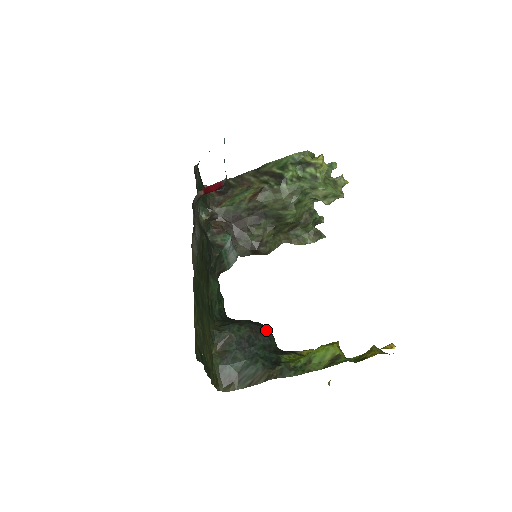
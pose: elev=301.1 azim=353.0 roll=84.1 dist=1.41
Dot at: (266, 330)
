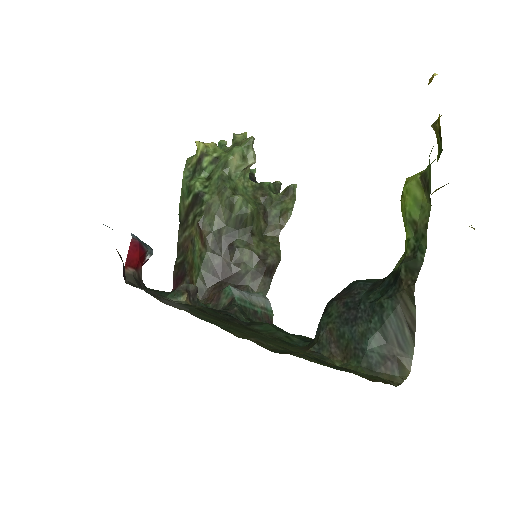
Dot at: (353, 283)
